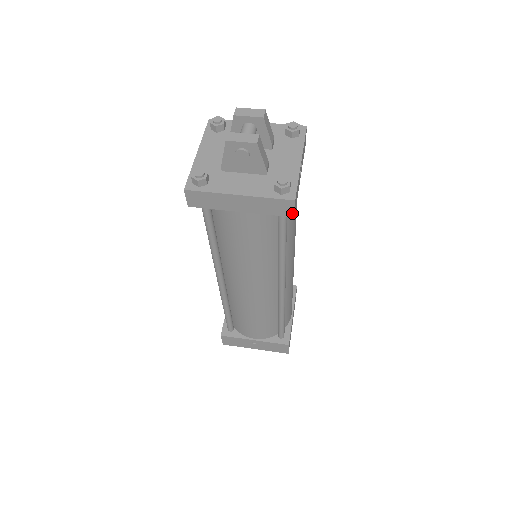
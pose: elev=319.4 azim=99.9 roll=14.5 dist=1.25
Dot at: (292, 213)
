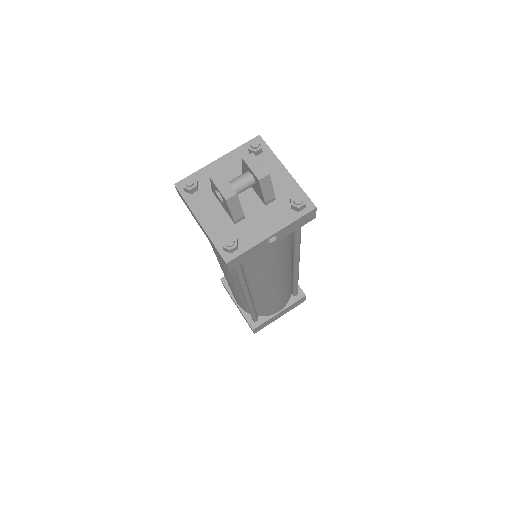
Dot at: (228, 268)
